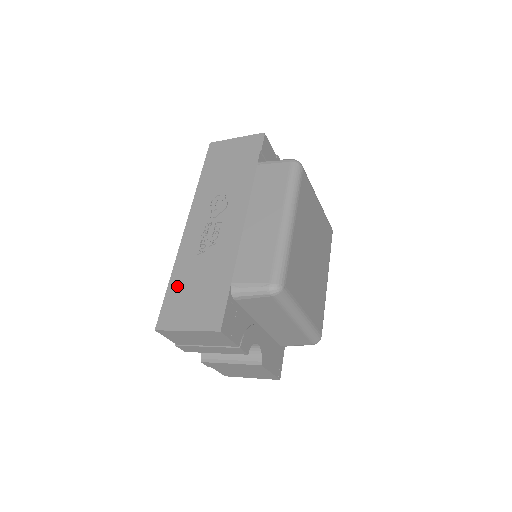
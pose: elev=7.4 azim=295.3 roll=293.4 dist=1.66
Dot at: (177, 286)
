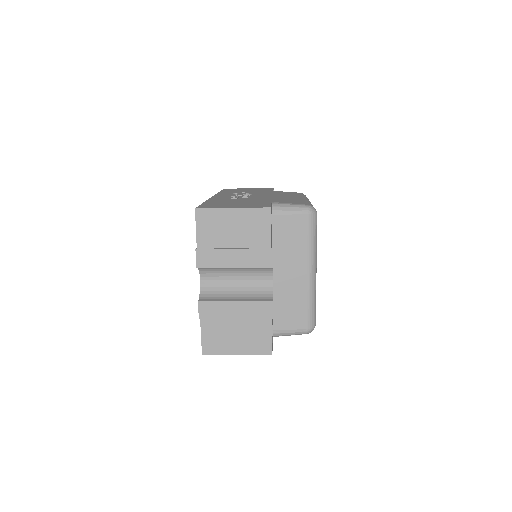
Dot at: (214, 202)
